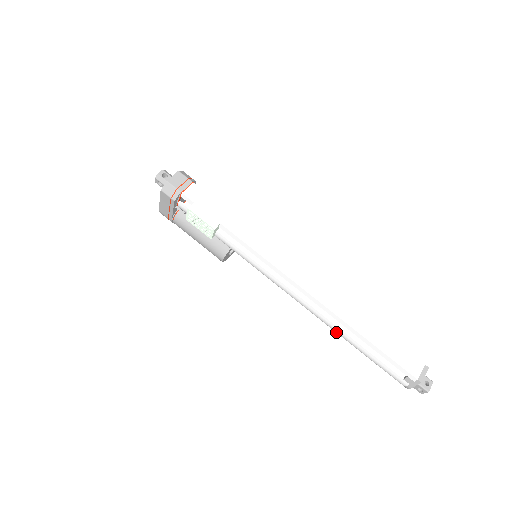
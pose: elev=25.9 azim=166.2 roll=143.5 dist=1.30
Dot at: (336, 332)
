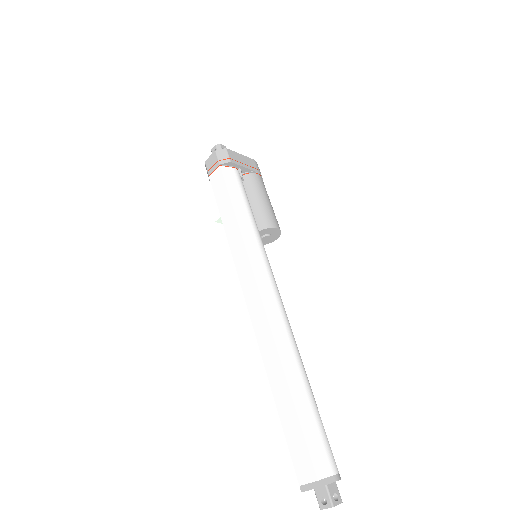
Dot at: occluded
